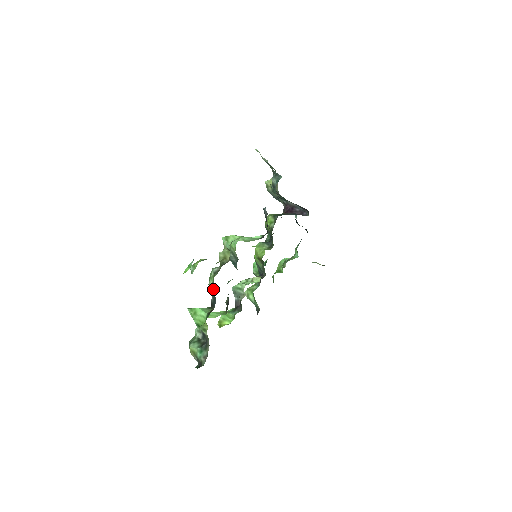
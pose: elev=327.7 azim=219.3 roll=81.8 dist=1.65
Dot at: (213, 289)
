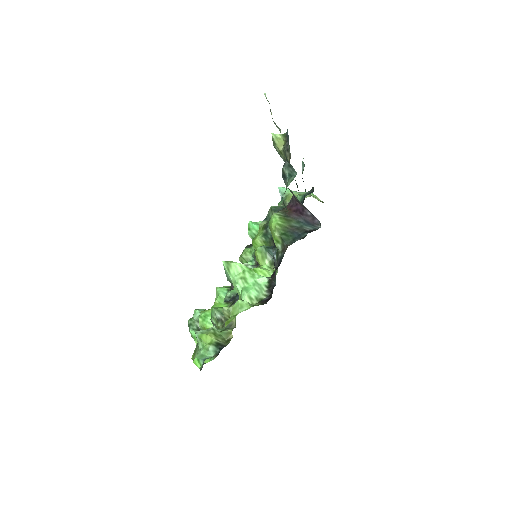
Dot at: occluded
